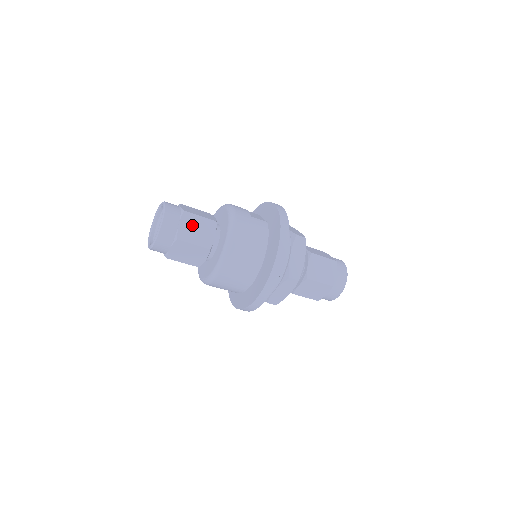
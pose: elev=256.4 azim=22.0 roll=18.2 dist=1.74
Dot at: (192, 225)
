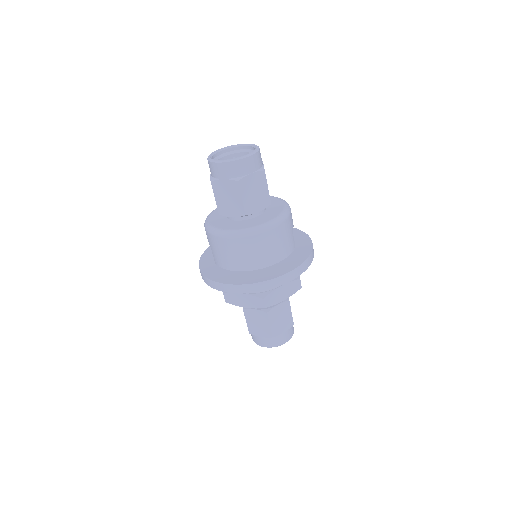
Dot at: (257, 185)
